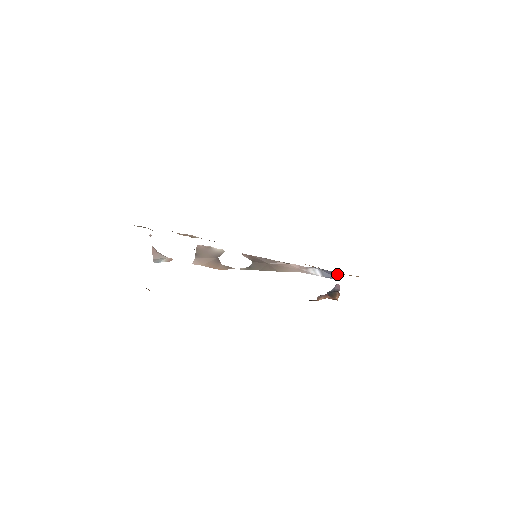
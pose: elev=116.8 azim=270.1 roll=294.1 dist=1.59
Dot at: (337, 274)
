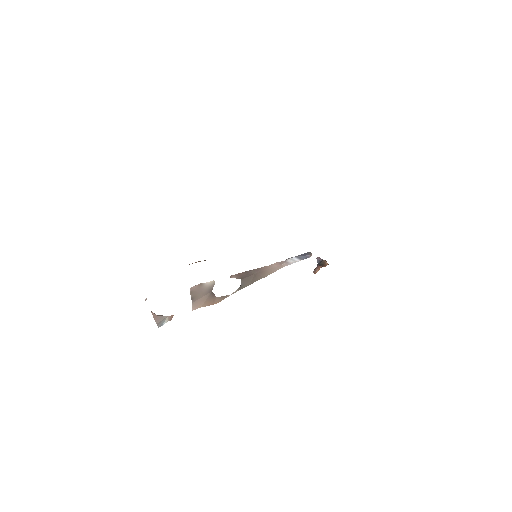
Dot at: (310, 253)
